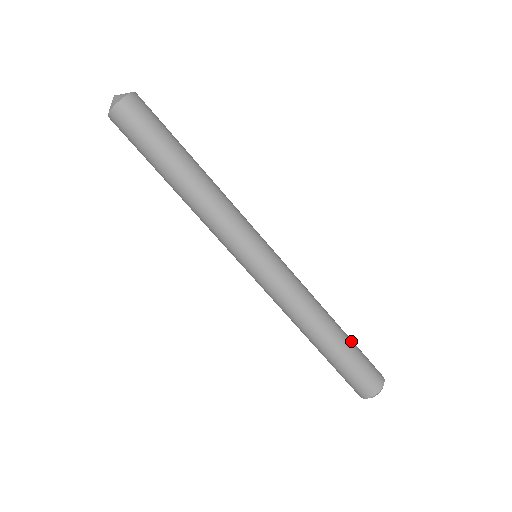
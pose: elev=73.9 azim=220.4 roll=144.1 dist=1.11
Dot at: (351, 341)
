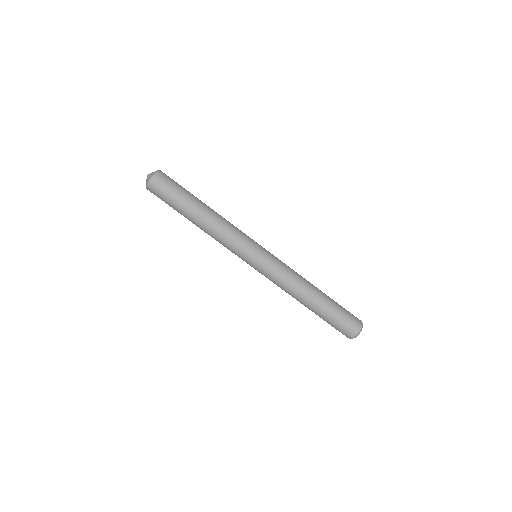
Dot at: occluded
